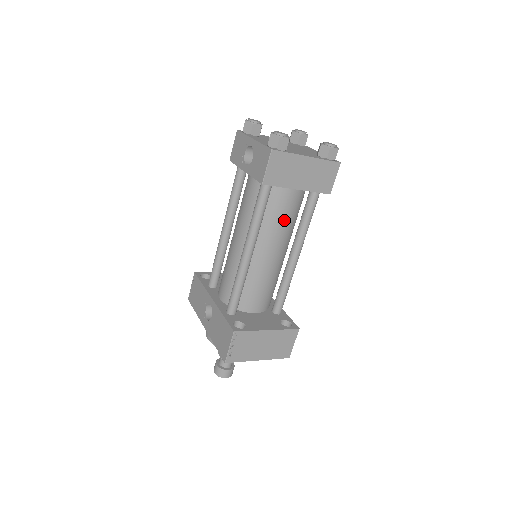
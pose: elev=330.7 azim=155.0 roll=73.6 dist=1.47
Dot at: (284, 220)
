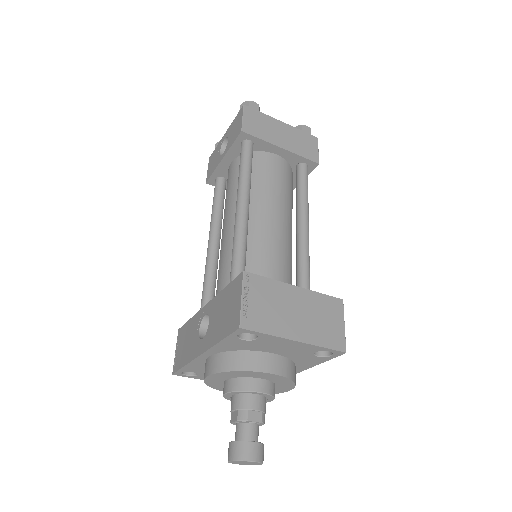
Dot at: (277, 186)
